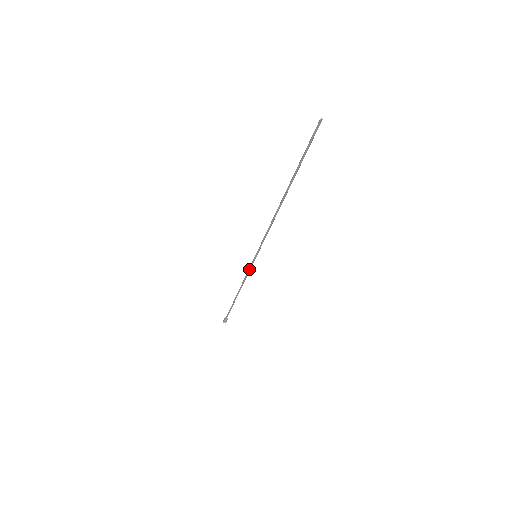
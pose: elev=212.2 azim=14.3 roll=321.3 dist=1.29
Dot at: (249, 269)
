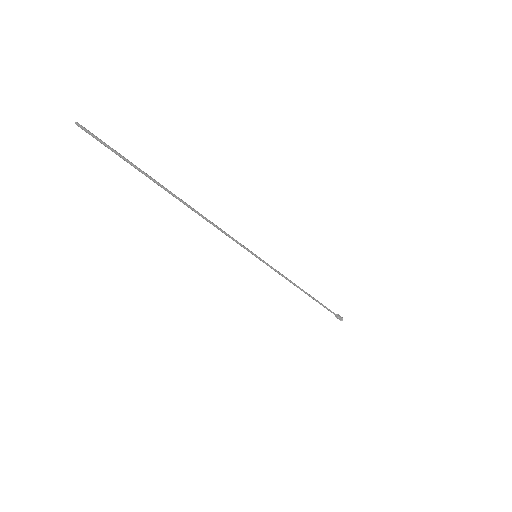
Dot at: (272, 268)
